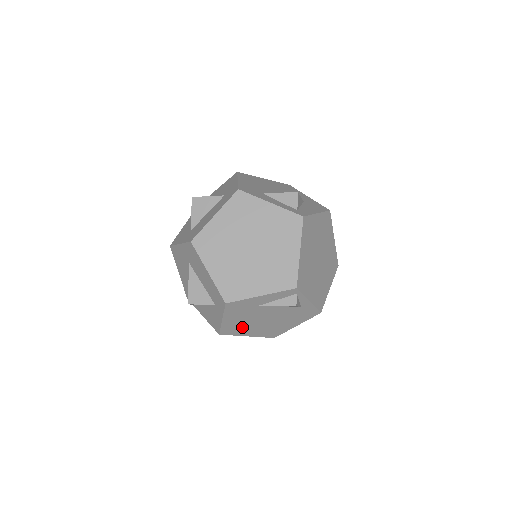
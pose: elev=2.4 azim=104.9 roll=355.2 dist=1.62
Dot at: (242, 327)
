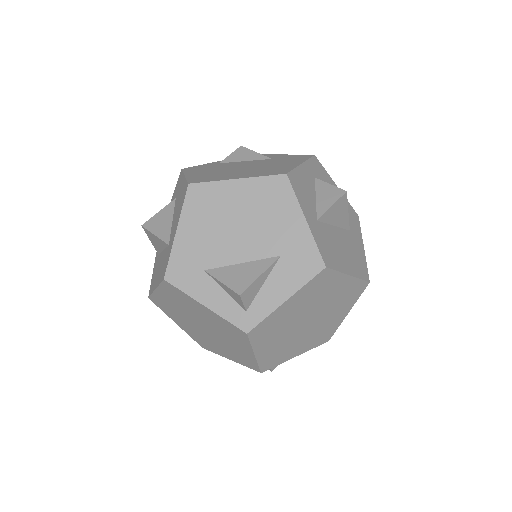
Dot at: occluded
